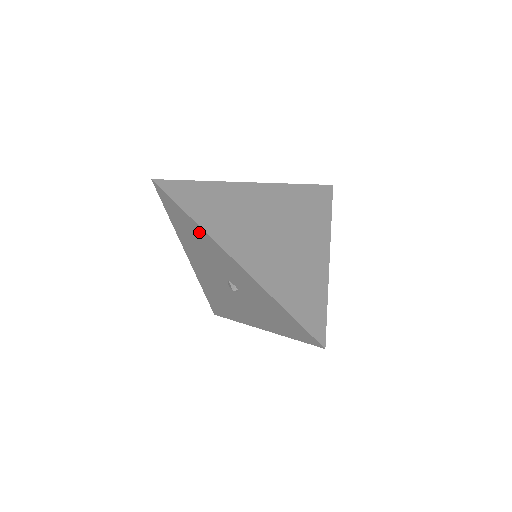
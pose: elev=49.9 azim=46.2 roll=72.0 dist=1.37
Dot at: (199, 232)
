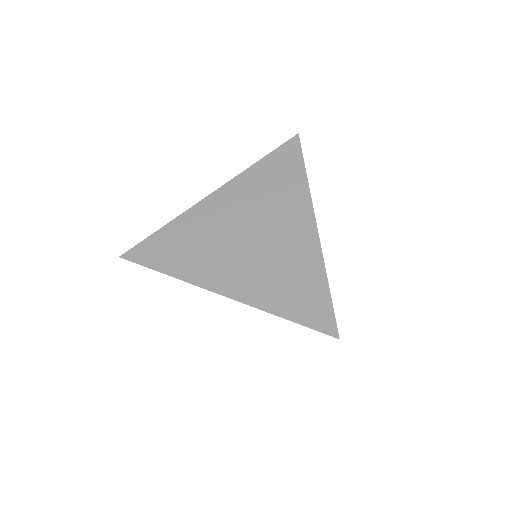
Dot at: occluded
